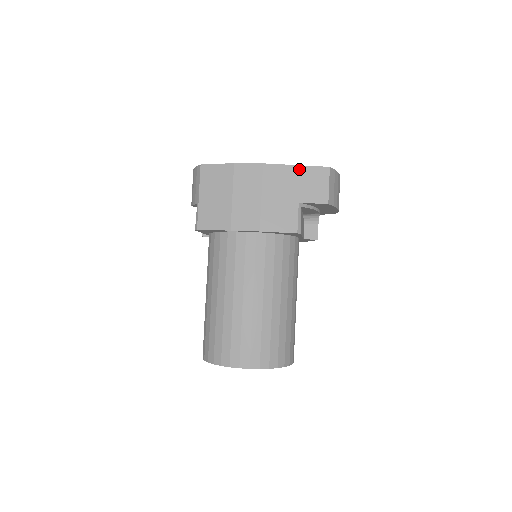
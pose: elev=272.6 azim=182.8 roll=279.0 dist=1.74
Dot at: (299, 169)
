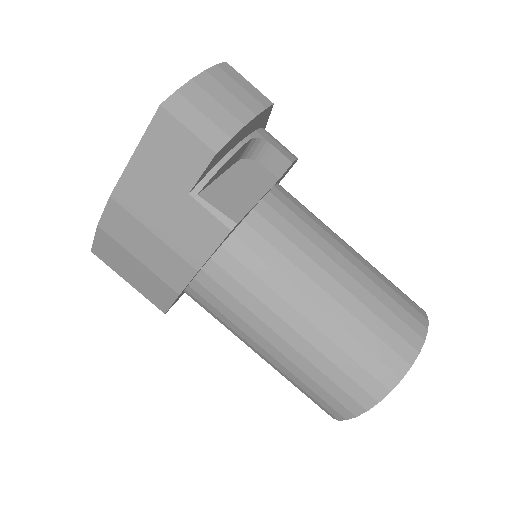
Dot at: (140, 155)
